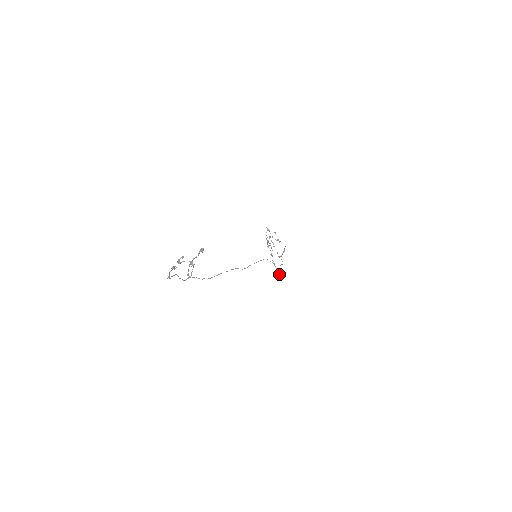
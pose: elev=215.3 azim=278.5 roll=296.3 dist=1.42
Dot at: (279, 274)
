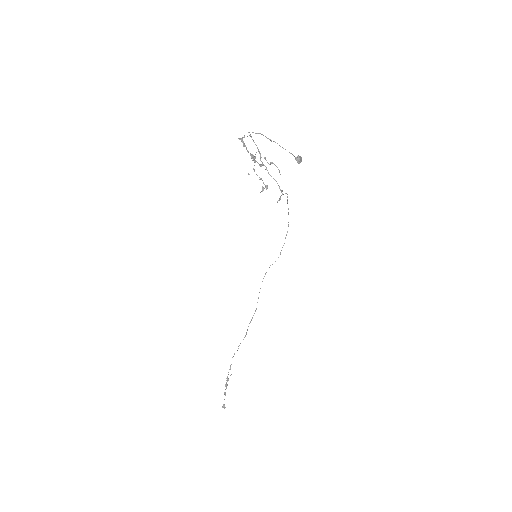
Dot at: (300, 161)
